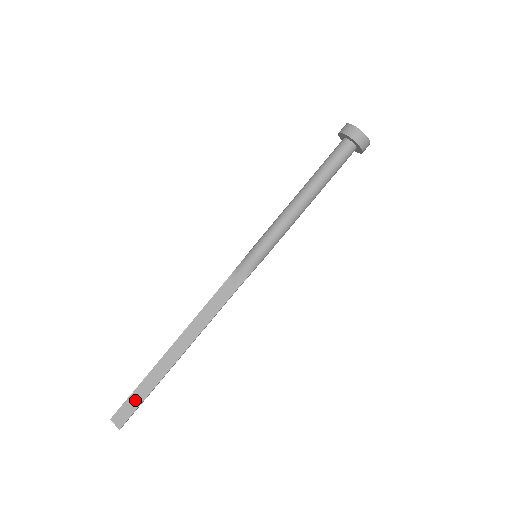
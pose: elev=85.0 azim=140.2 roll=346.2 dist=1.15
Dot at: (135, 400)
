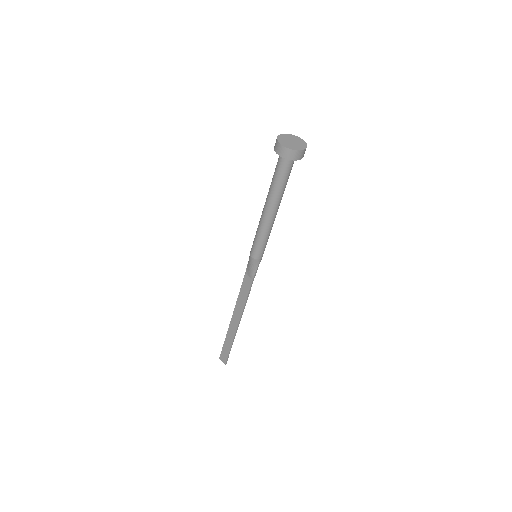
Dot at: (226, 349)
